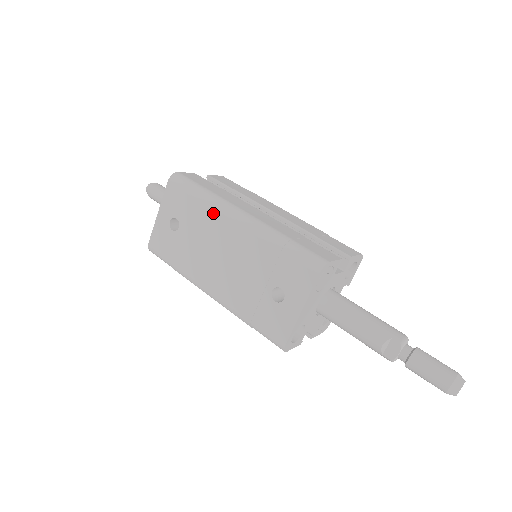
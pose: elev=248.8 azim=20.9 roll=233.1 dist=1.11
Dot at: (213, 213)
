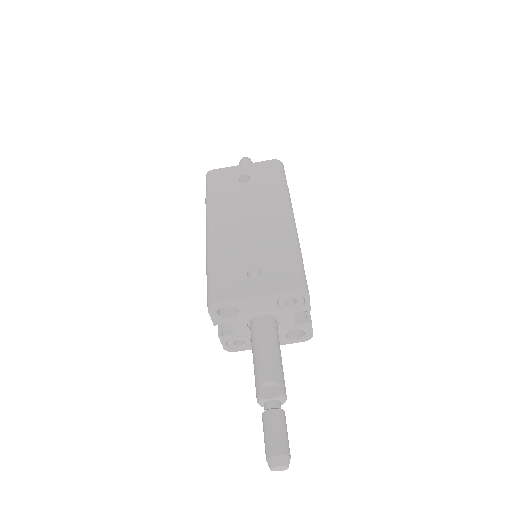
Dot at: (277, 198)
